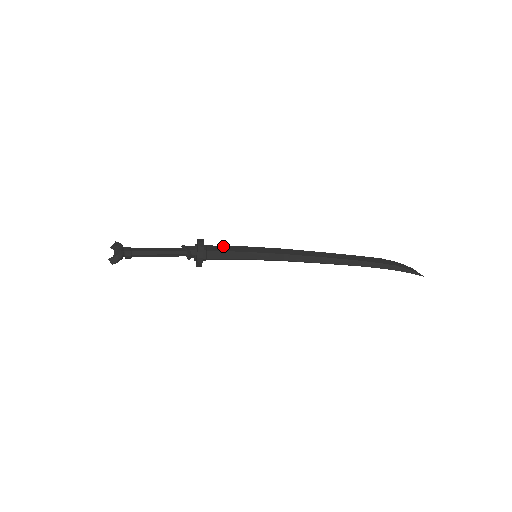
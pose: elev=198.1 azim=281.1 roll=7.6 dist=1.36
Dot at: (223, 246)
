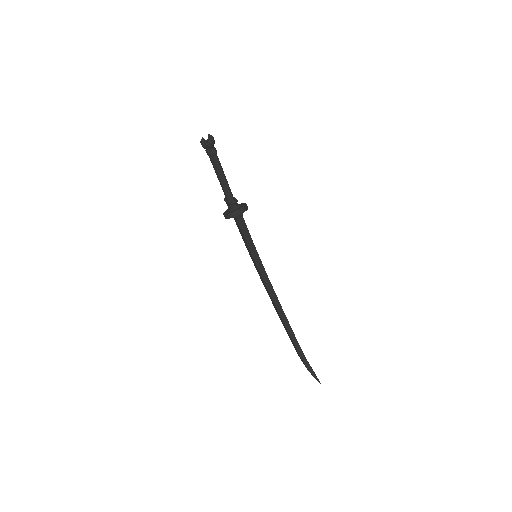
Dot at: (239, 230)
